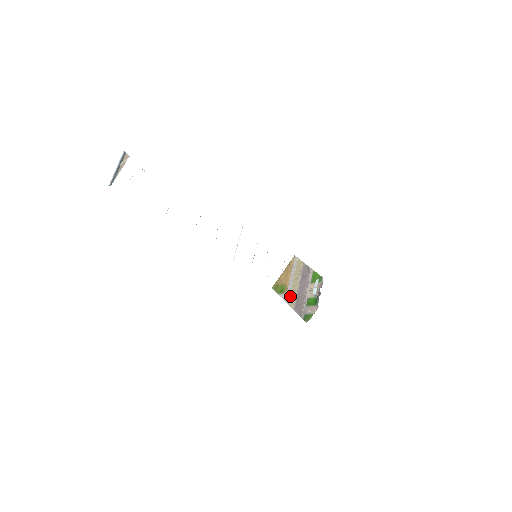
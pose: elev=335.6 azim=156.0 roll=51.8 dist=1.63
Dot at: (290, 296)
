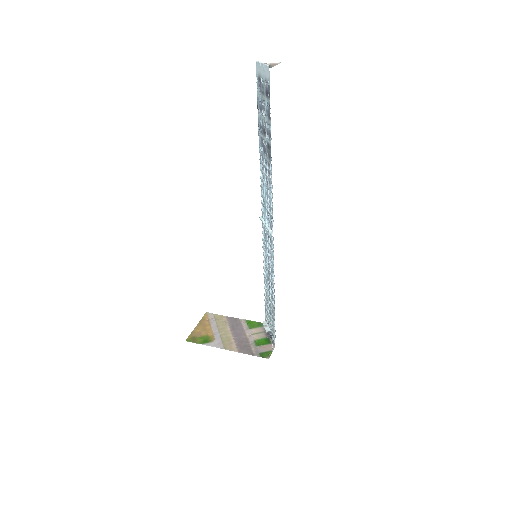
Dot at: (224, 342)
